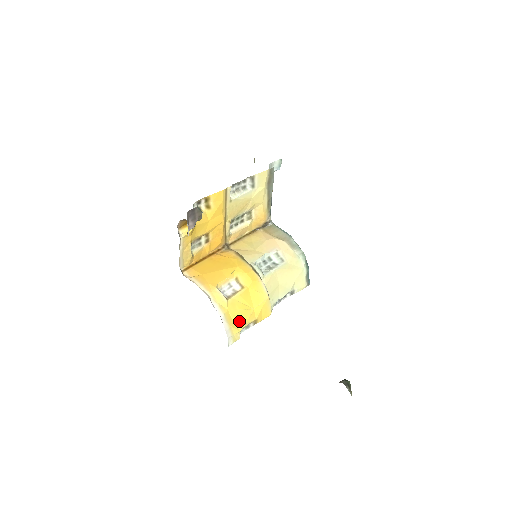
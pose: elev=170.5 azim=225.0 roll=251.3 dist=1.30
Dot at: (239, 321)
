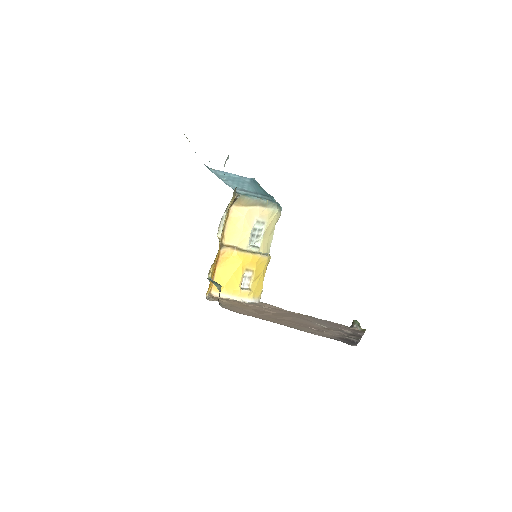
Dot at: (260, 287)
